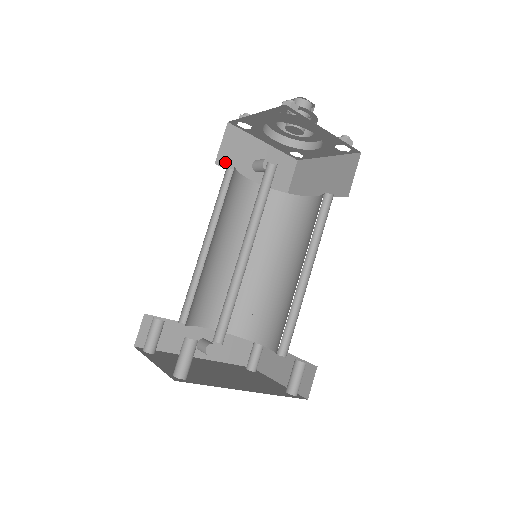
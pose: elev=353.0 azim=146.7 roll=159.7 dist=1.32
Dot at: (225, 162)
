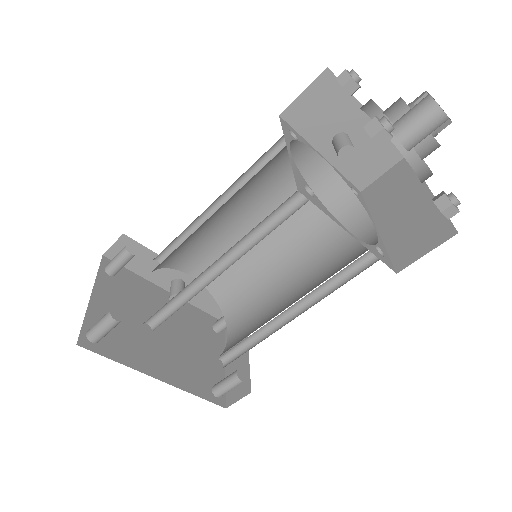
Dot at: (296, 118)
